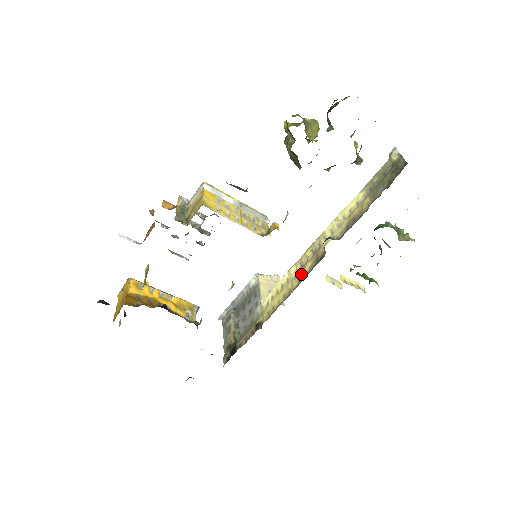
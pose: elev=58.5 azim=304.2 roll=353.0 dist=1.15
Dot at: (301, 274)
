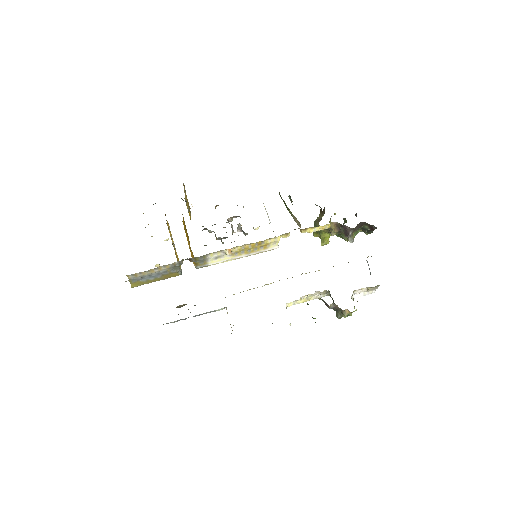
Dot at: occluded
